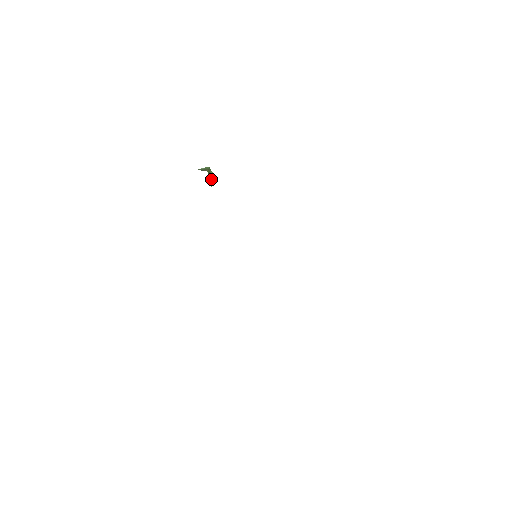
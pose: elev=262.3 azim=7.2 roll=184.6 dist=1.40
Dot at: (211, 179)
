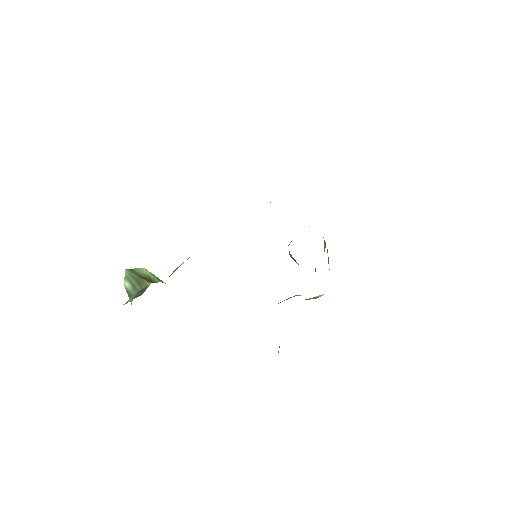
Dot at: (156, 279)
